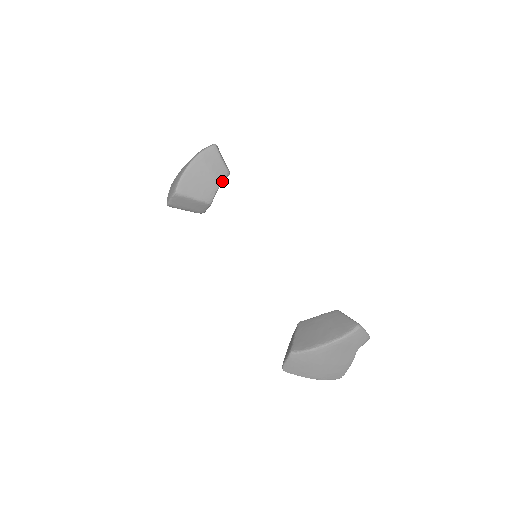
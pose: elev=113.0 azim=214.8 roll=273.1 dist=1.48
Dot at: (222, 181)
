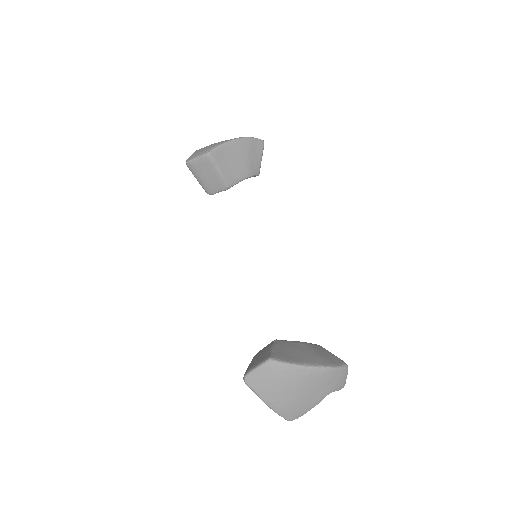
Dot at: (251, 176)
